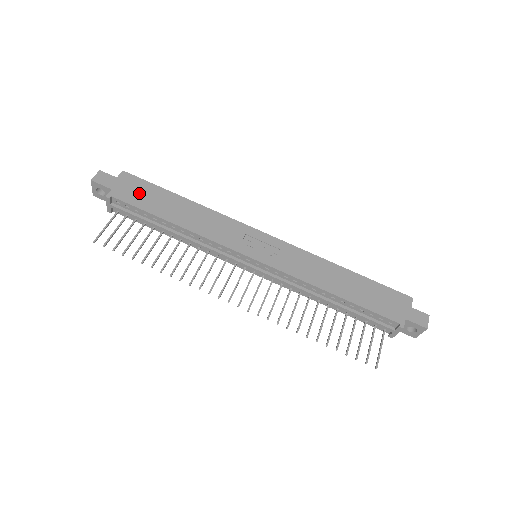
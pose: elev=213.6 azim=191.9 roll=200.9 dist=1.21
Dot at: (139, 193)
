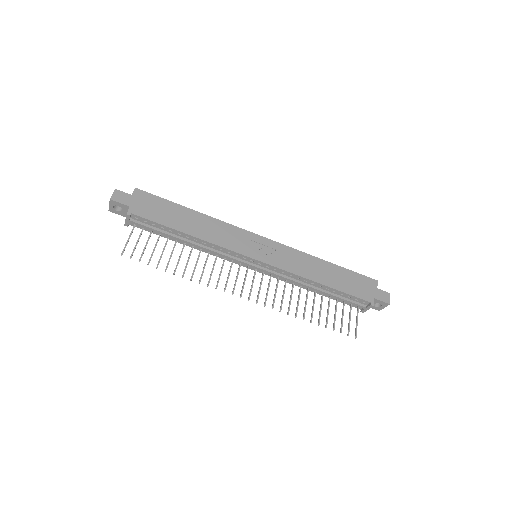
Dot at: (154, 208)
